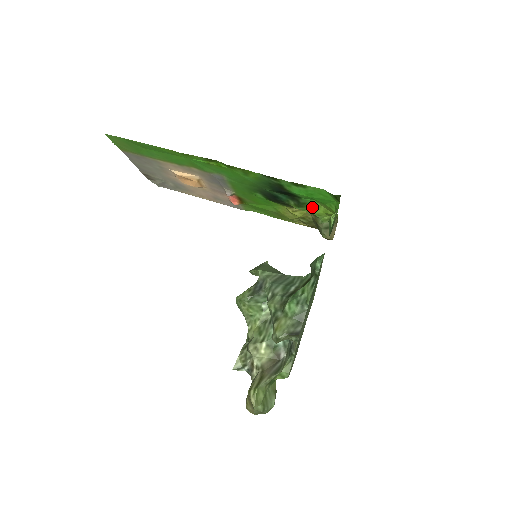
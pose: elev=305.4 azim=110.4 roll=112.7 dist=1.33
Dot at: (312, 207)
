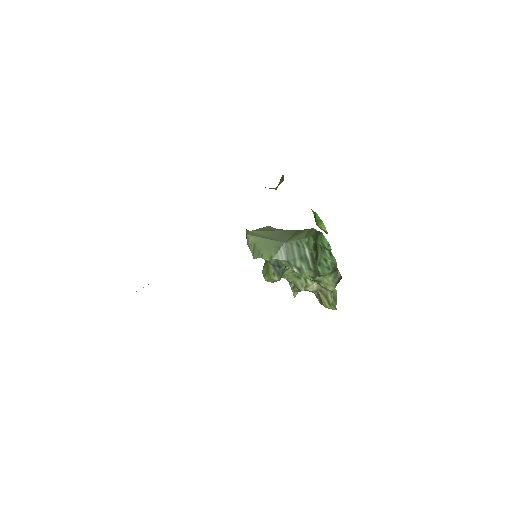
Dot at: occluded
